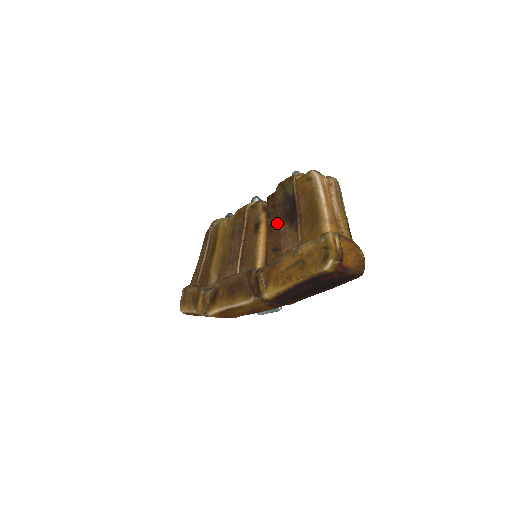
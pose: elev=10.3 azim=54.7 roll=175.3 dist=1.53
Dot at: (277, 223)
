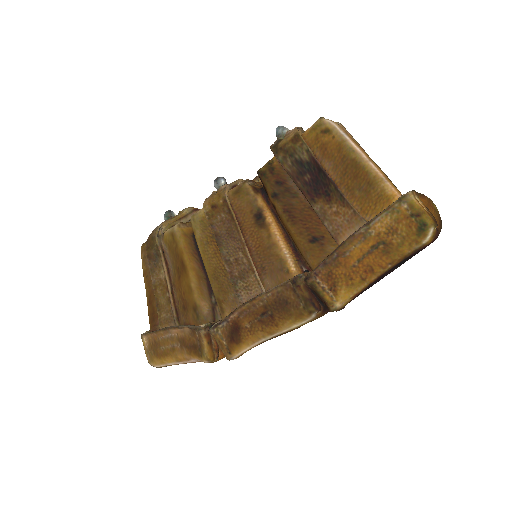
Dot at: (297, 204)
